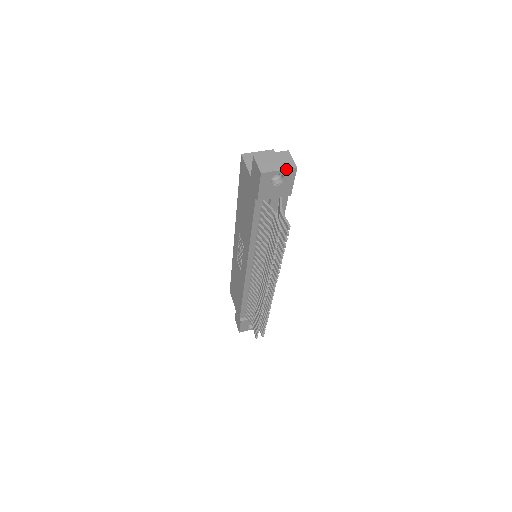
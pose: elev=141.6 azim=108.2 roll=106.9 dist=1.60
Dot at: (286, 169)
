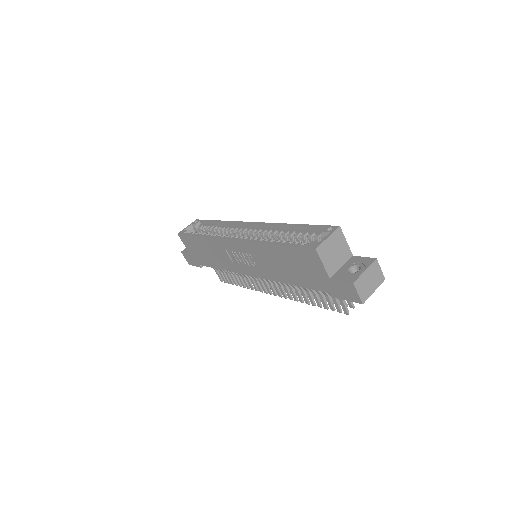
Dot at: occluded
